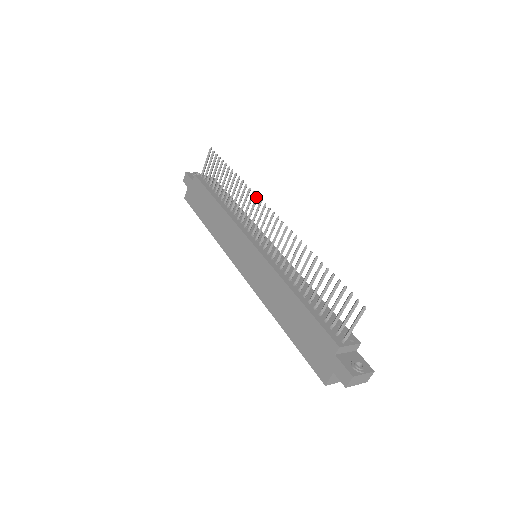
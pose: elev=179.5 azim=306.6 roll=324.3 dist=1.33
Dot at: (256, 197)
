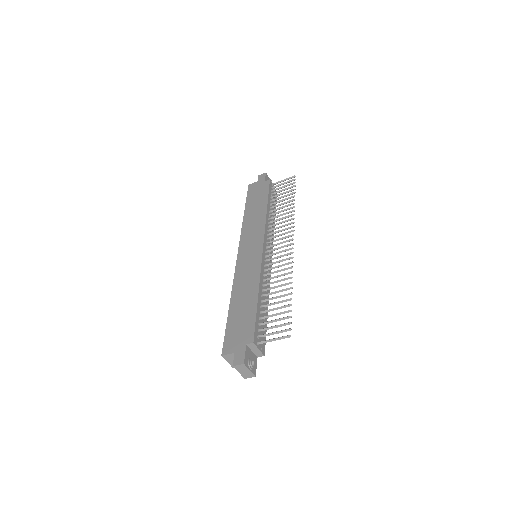
Dot at: (293, 226)
